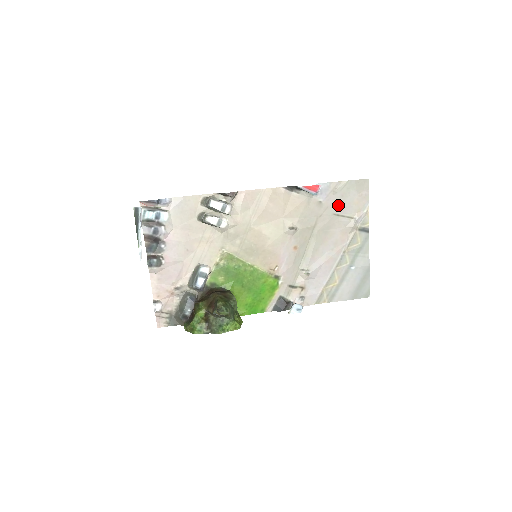
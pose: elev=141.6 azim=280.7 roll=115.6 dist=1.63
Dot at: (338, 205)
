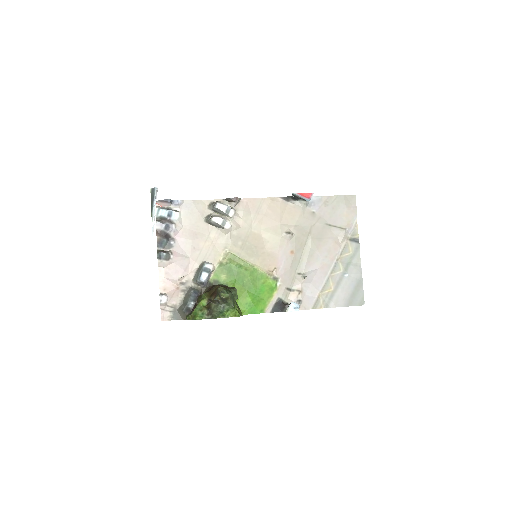
Dot at: (330, 216)
